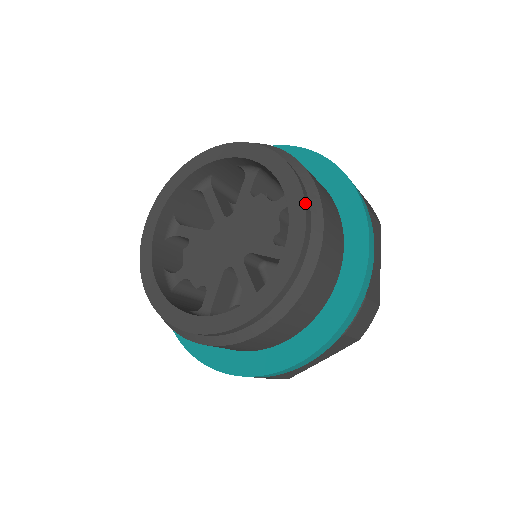
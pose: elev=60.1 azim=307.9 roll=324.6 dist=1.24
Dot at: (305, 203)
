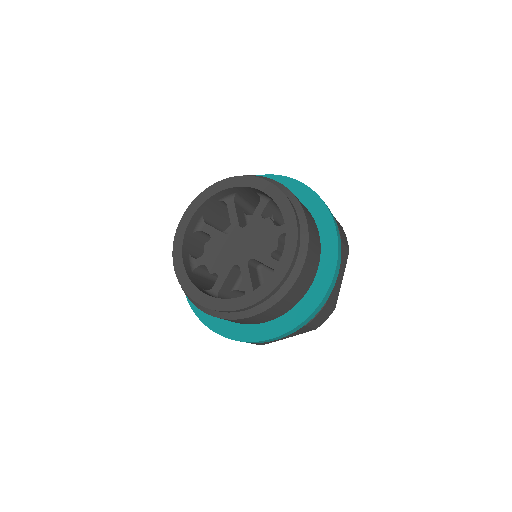
Dot at: (297, 238)
